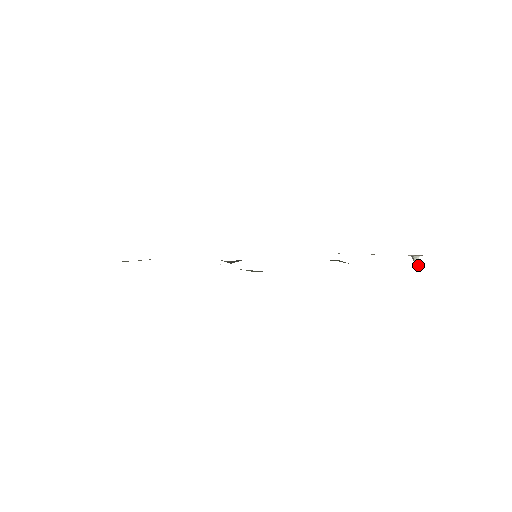
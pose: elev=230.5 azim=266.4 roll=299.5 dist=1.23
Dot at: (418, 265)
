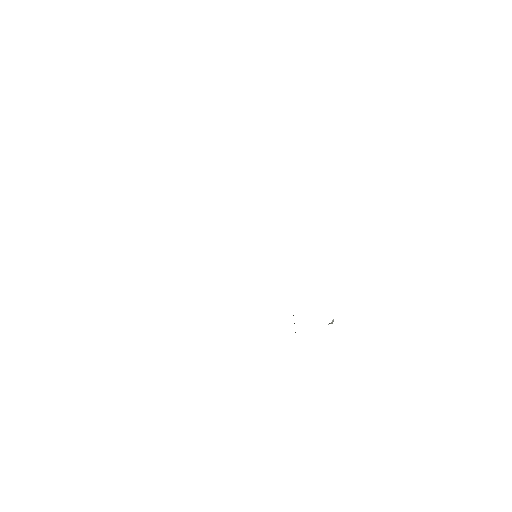
Dot at: occluded
